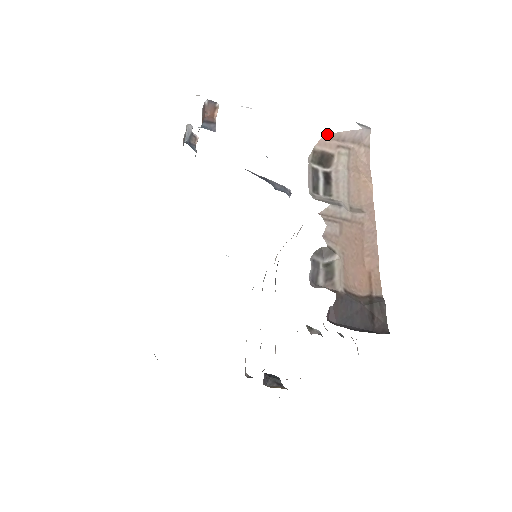
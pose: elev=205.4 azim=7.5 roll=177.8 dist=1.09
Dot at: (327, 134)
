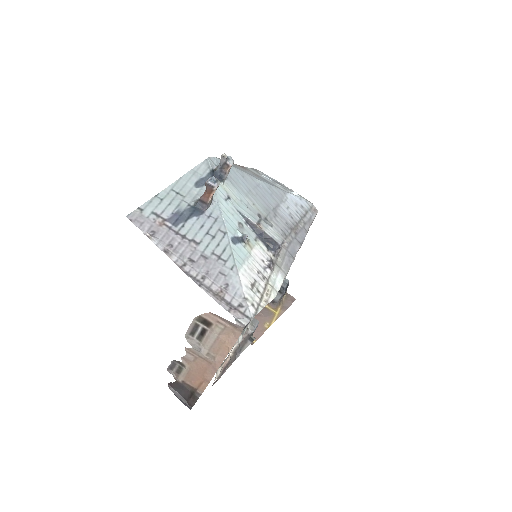
Dot at: (212, 313)
